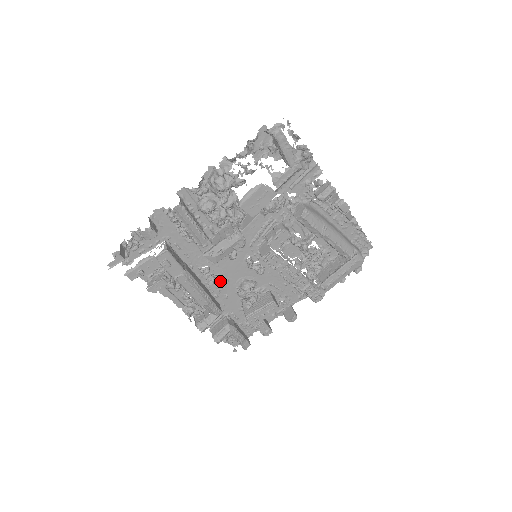
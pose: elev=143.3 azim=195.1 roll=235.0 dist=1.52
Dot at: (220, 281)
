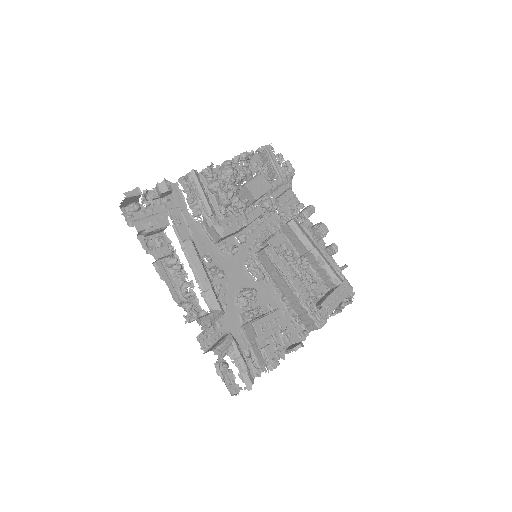
Dot at: (222, 273)
